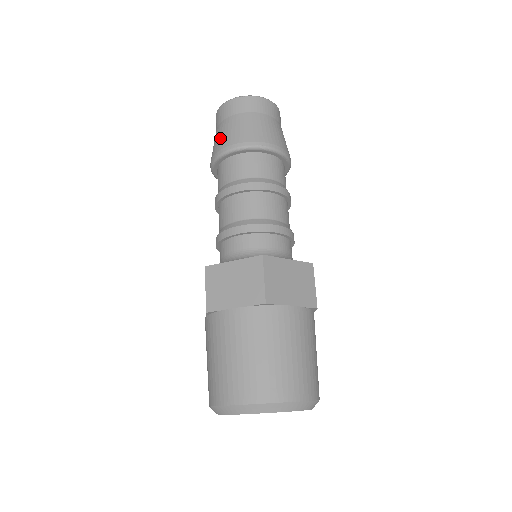
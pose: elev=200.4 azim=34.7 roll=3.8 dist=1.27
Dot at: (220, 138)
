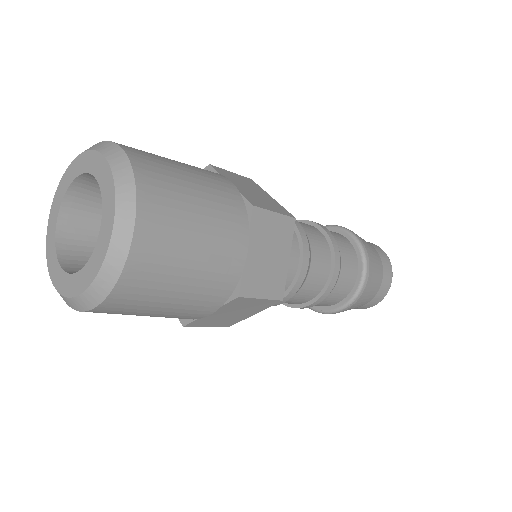
Dot at: occluded
